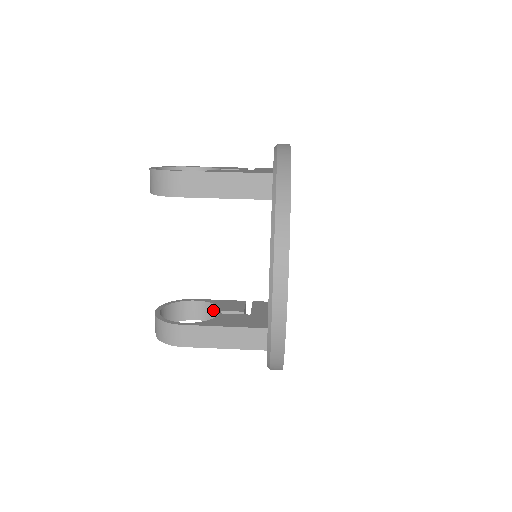
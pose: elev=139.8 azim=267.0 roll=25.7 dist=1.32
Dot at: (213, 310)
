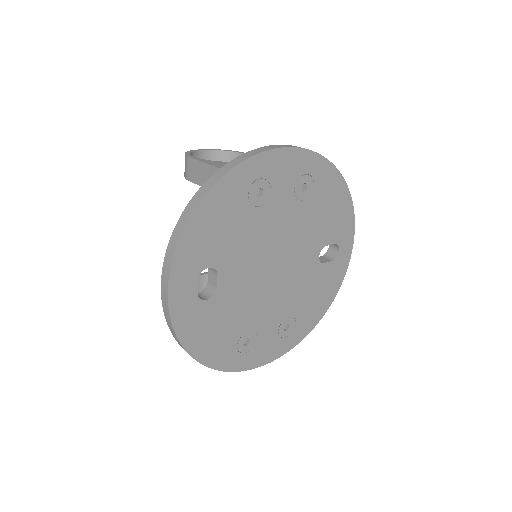
Dot at: occluded
